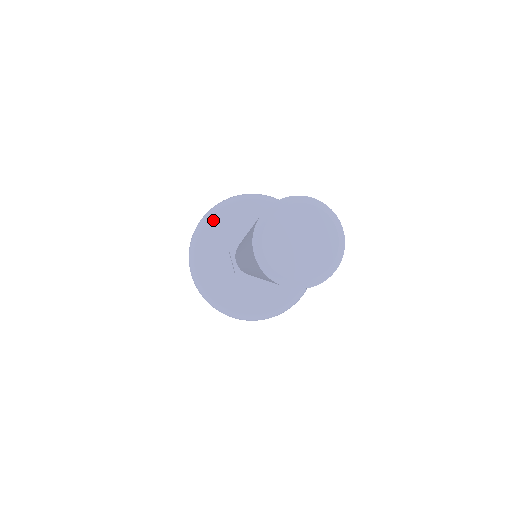
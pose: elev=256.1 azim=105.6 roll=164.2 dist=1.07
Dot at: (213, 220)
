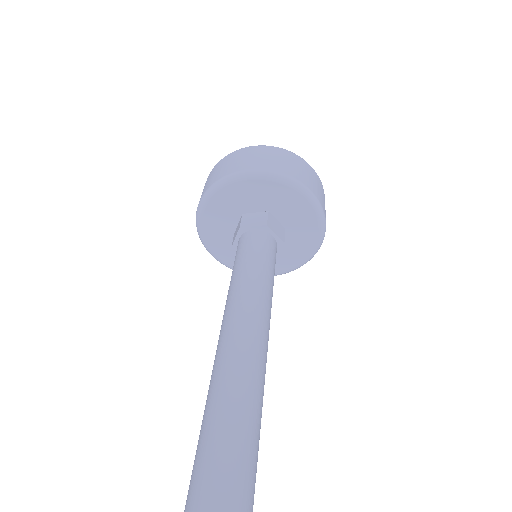
Dot at: (206, 215)
